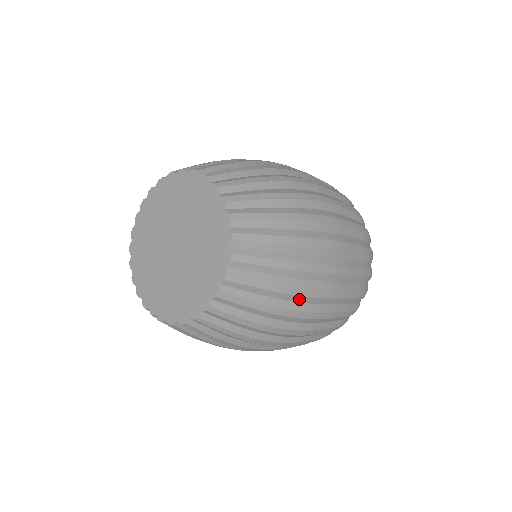
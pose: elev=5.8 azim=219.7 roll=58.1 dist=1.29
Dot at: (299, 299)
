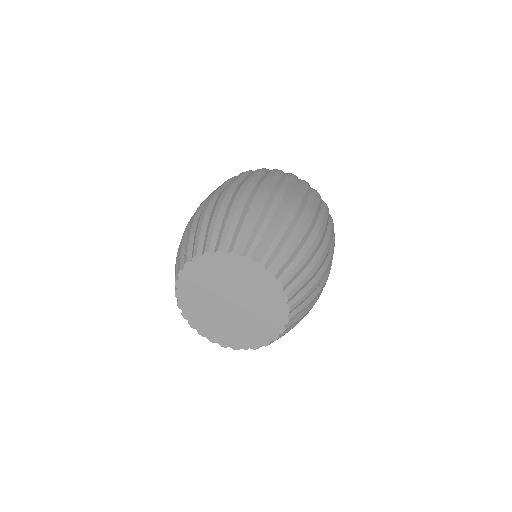
Dot at: (320, 266)
